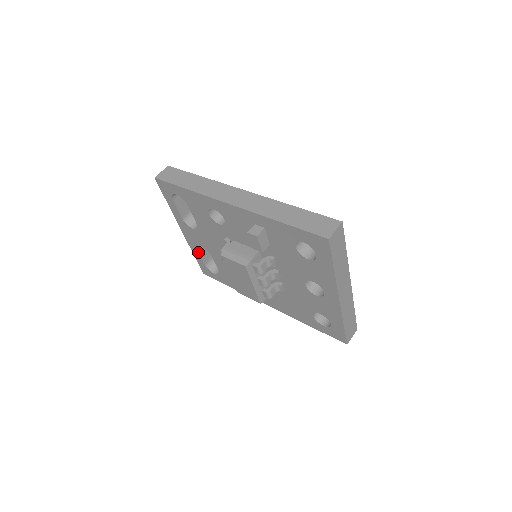
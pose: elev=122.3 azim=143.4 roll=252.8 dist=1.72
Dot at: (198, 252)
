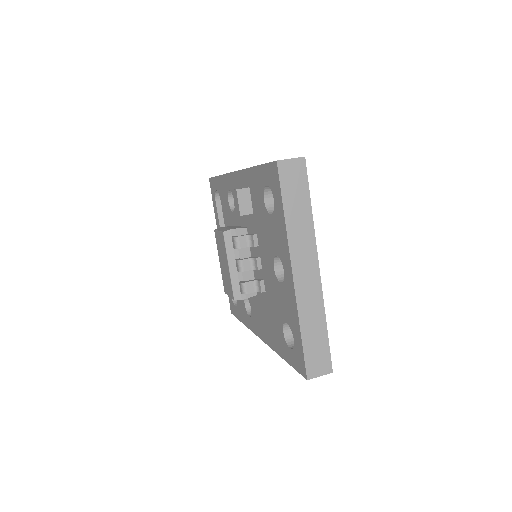
Dot at: occluded
